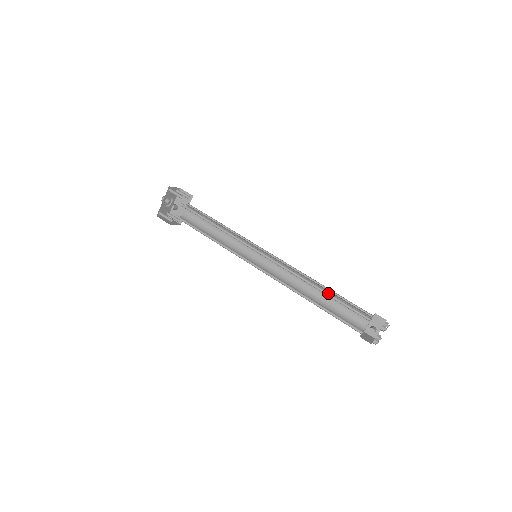
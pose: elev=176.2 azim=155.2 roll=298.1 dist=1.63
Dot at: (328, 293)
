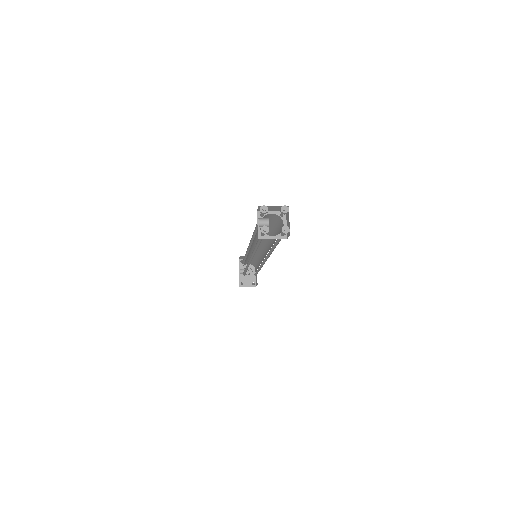
Dot at: occluded
